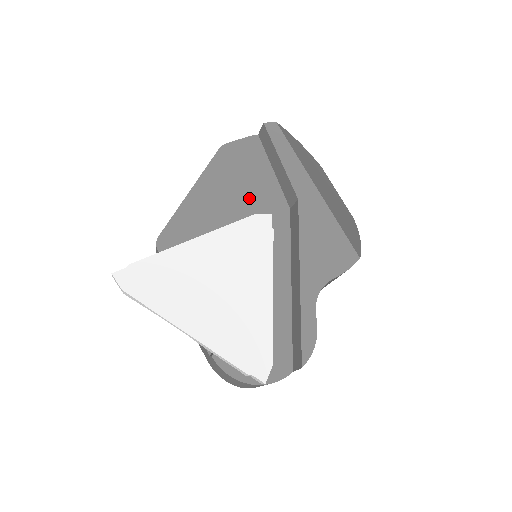
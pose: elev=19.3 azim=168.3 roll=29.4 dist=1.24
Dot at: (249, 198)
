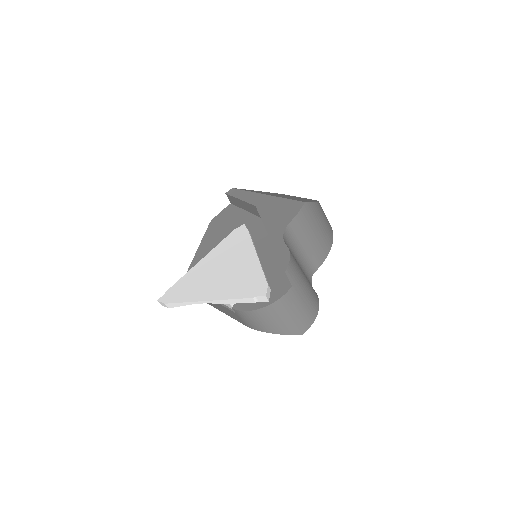
Dot at: occluded
